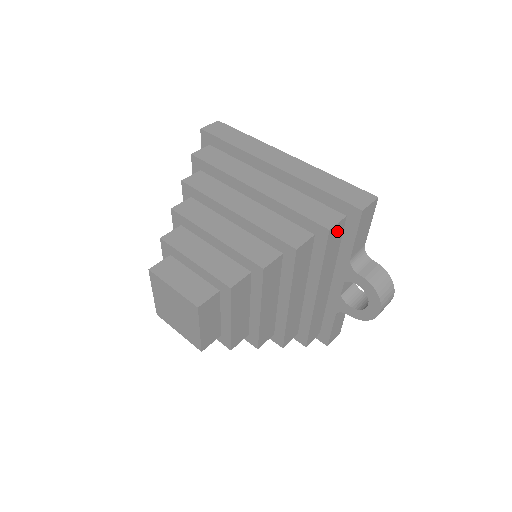
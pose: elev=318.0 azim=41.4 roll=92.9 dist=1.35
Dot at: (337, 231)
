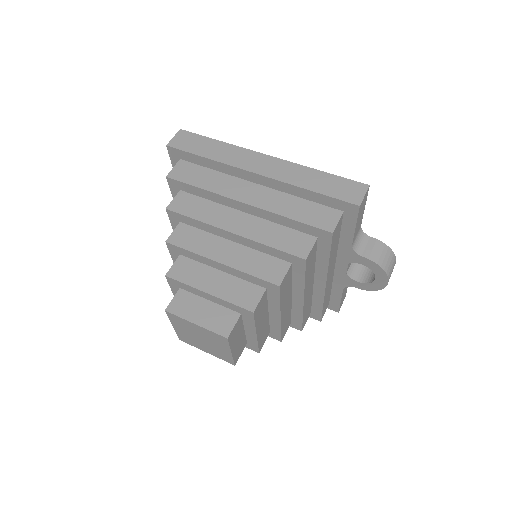
Dot at: (337, 228)
